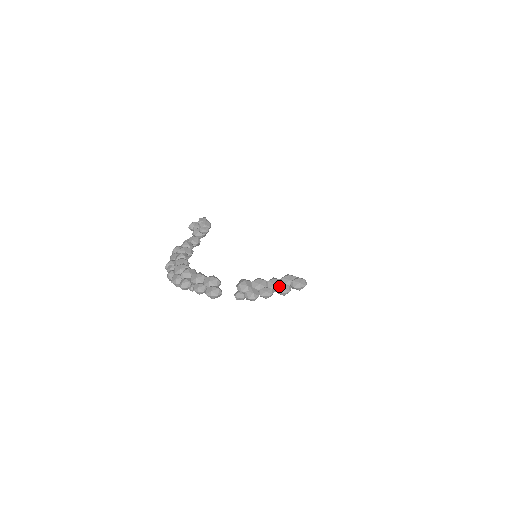
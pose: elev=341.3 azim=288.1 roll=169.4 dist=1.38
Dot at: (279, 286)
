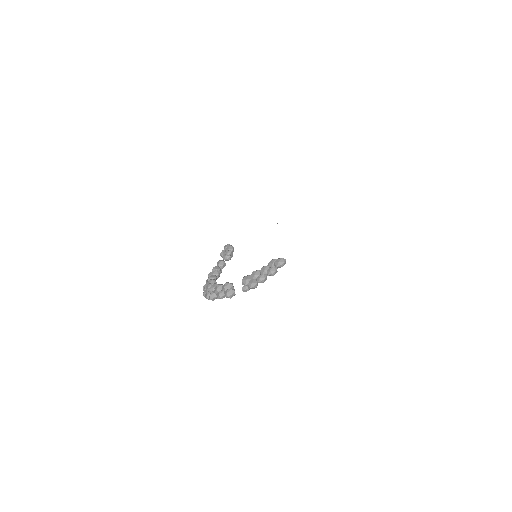
Dot at: (267, 270)
